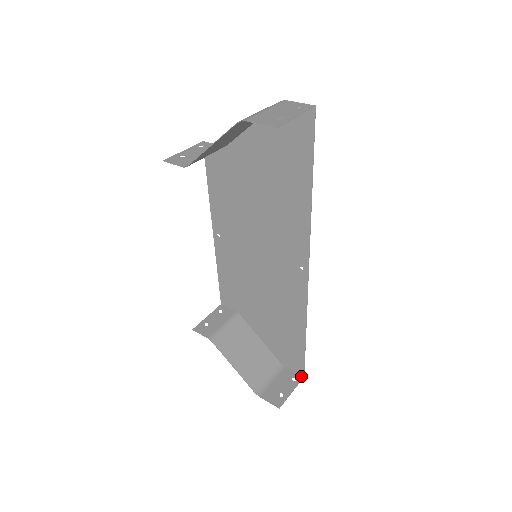
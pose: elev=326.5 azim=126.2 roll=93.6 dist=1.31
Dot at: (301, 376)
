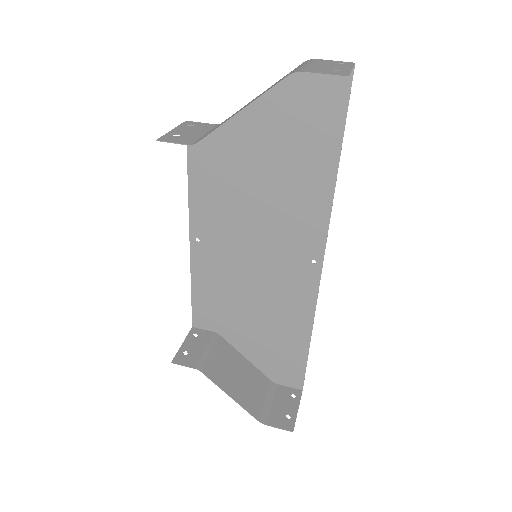
Dot at: (299, 390)
